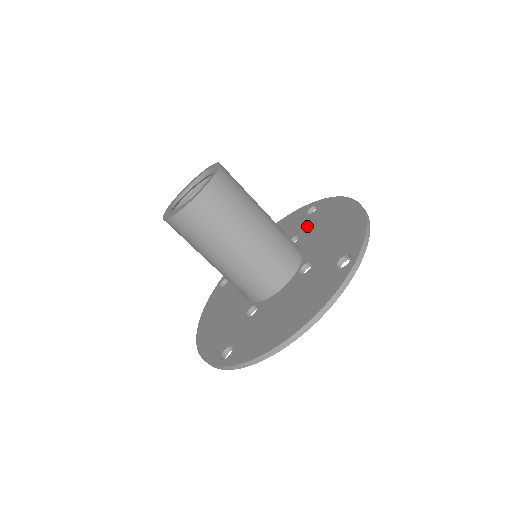
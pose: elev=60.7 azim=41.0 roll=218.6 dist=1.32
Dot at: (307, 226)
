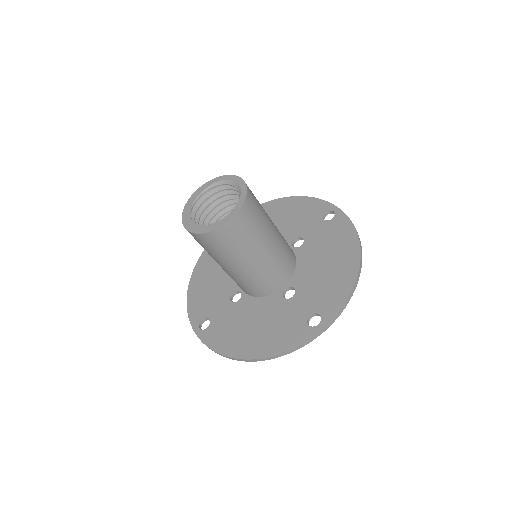
Dot at: (314, 236)
